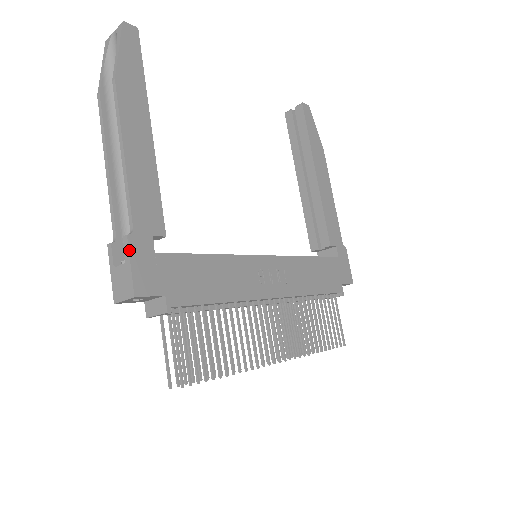
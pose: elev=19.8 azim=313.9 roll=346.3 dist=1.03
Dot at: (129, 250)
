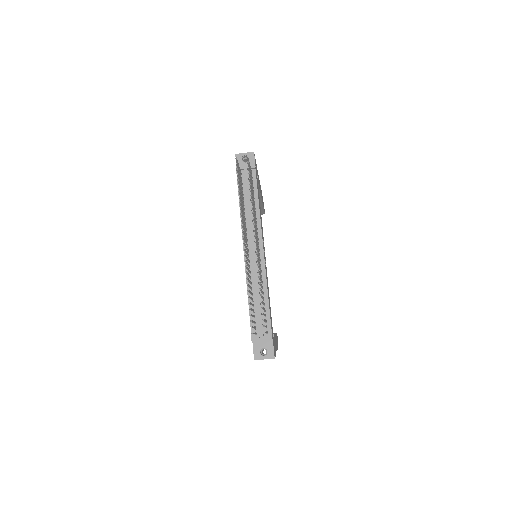
Dot at: occluded
